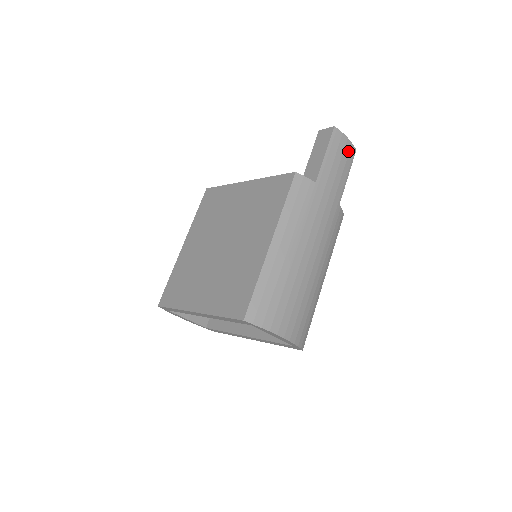
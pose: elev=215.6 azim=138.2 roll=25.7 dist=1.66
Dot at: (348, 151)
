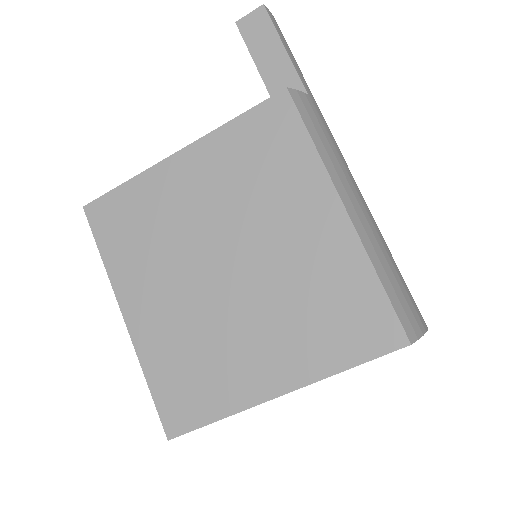
Dot at: occluded
